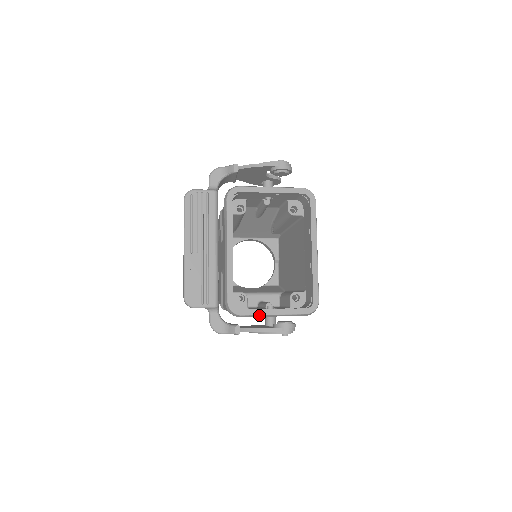
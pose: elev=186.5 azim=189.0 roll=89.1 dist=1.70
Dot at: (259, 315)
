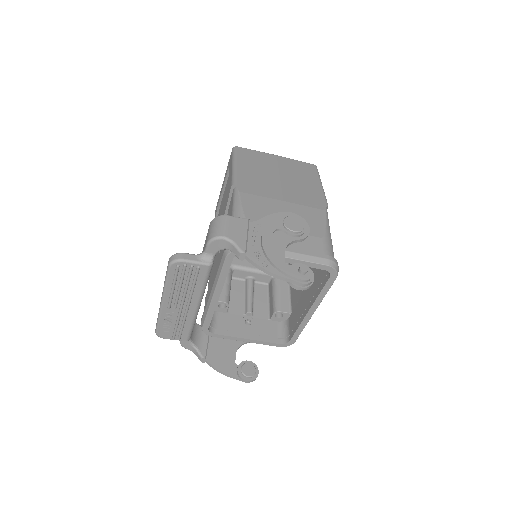
Dot at: (231, 339)
